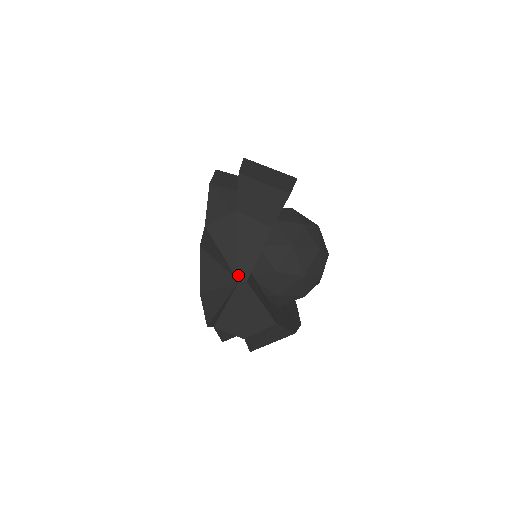
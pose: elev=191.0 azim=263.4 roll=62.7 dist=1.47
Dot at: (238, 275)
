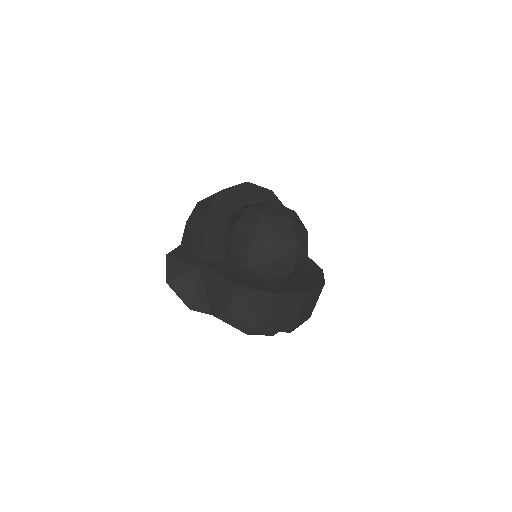
Dot at: (197, 262)
